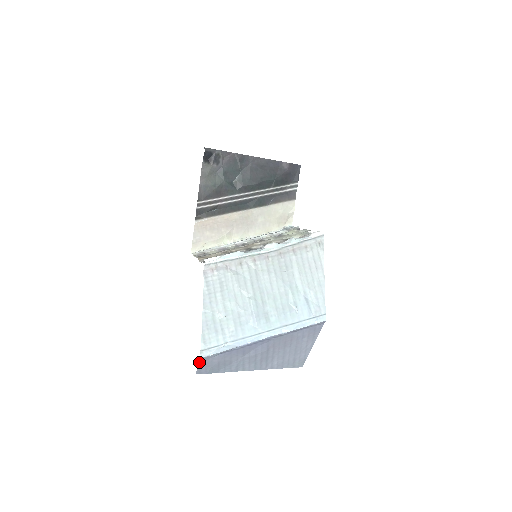
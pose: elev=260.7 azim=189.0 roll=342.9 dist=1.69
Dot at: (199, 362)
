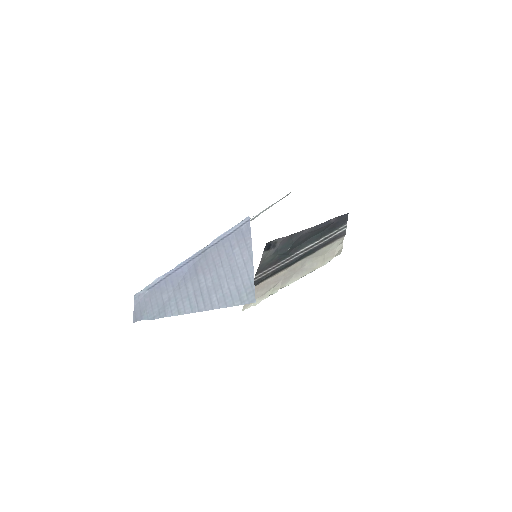
Dot at: (134, 303)
